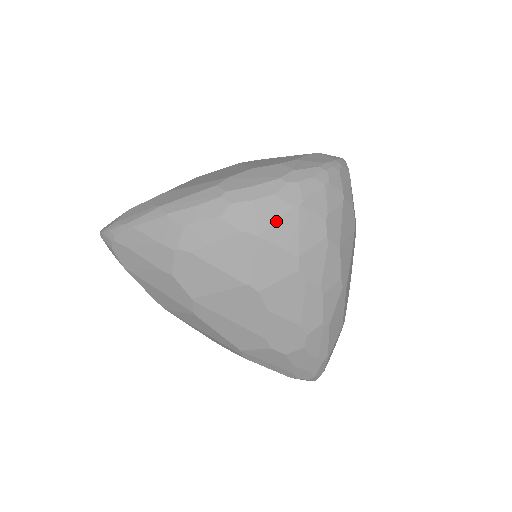
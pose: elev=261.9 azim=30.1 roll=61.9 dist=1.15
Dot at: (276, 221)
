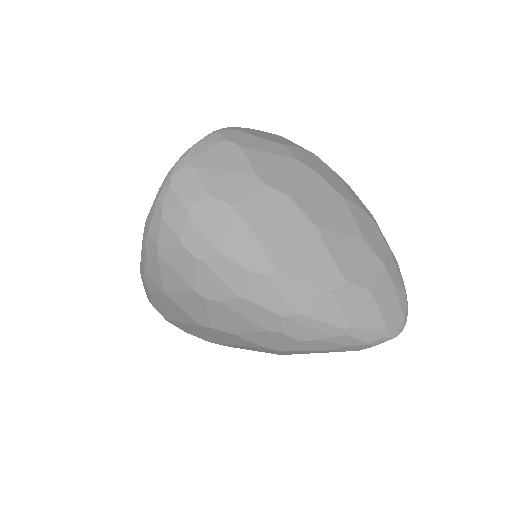
Dot at: (161, 276)
